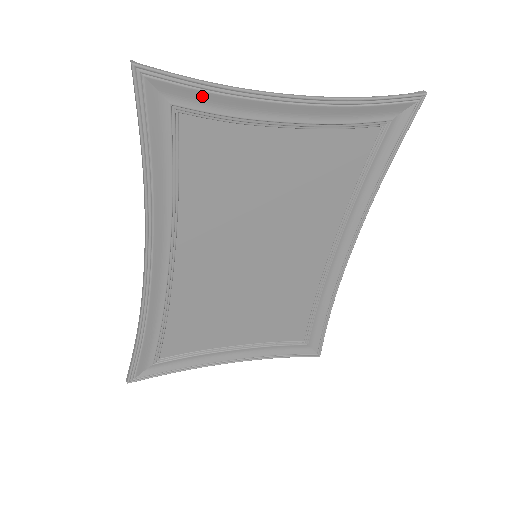
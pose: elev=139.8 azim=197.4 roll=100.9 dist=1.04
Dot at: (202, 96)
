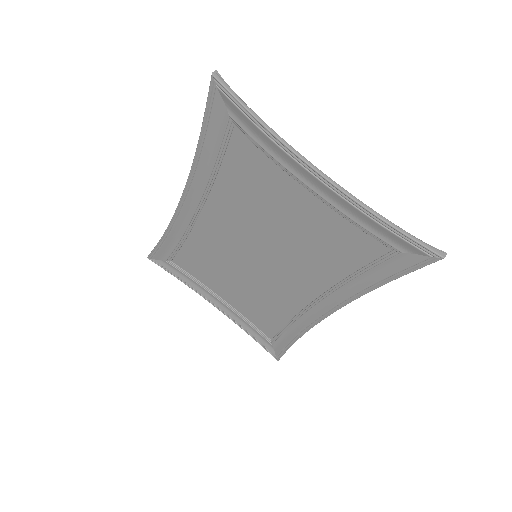
Dot at: (252, 126)
